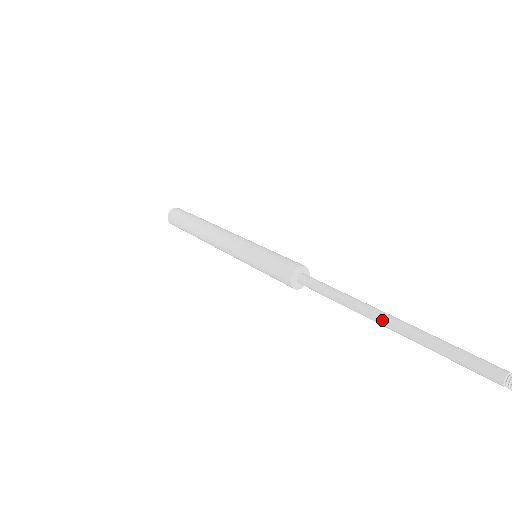
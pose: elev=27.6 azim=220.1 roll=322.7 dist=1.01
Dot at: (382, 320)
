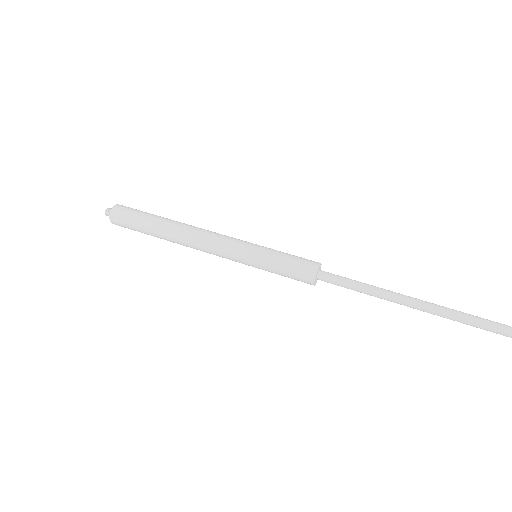
Dot at: (416, 301)
